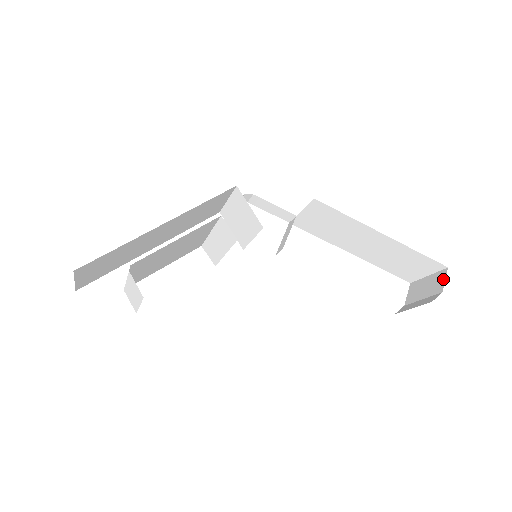
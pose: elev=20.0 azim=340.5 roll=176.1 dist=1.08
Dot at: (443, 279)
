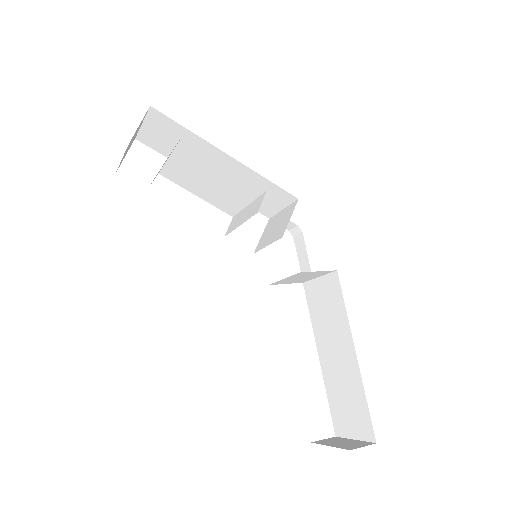
Dot at: (362, 445)
